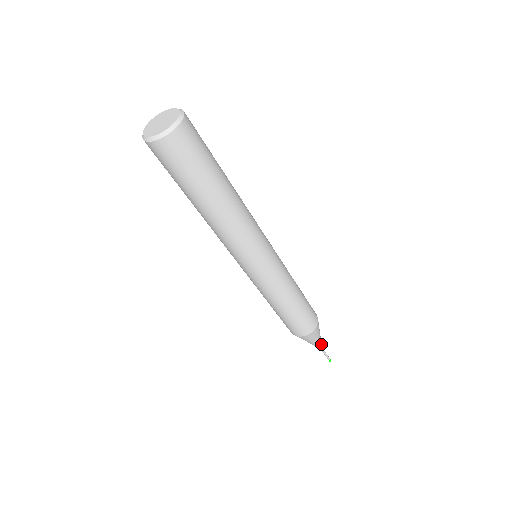
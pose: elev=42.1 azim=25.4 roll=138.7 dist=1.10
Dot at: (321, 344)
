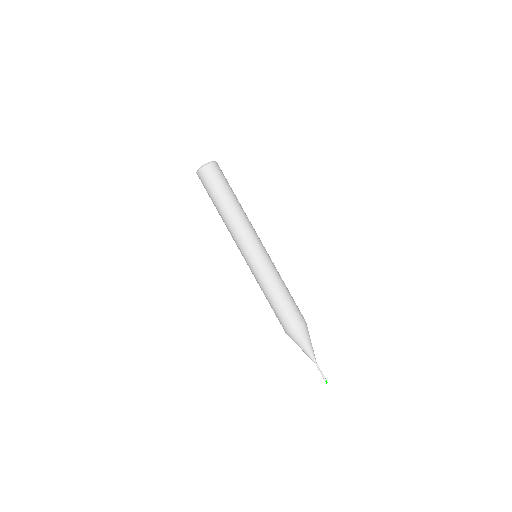
Dot at: (314, 356)
